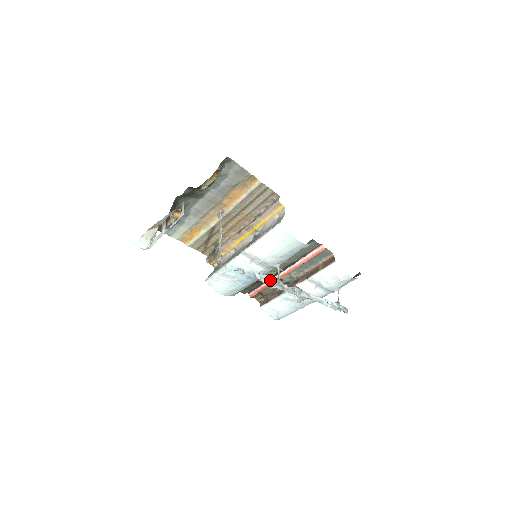
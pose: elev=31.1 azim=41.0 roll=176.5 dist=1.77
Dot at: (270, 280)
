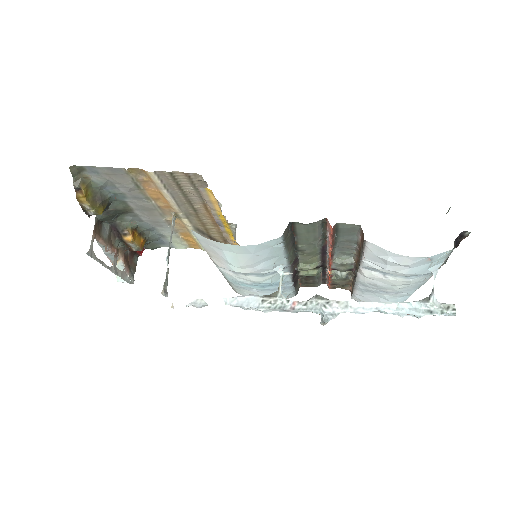
Dot at: (256, 303)
